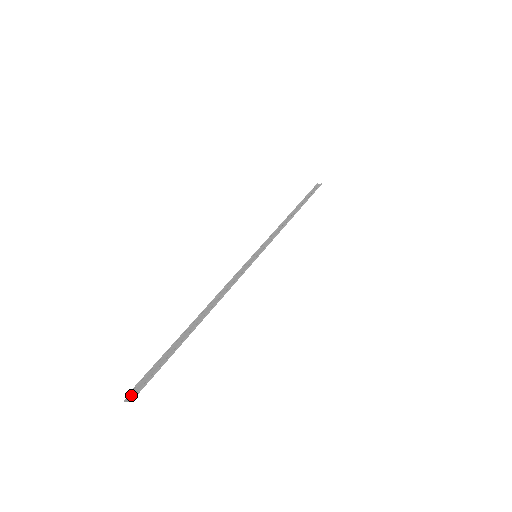
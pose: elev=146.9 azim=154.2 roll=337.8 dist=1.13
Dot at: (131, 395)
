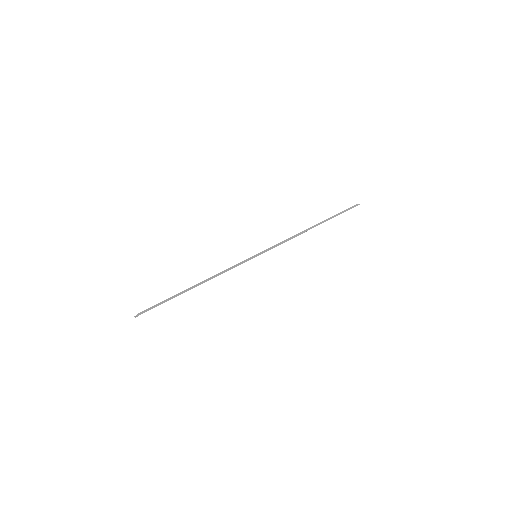
Dot at: (138, 315)
